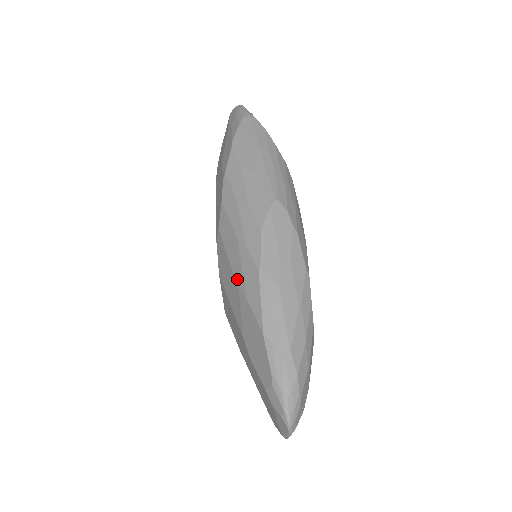
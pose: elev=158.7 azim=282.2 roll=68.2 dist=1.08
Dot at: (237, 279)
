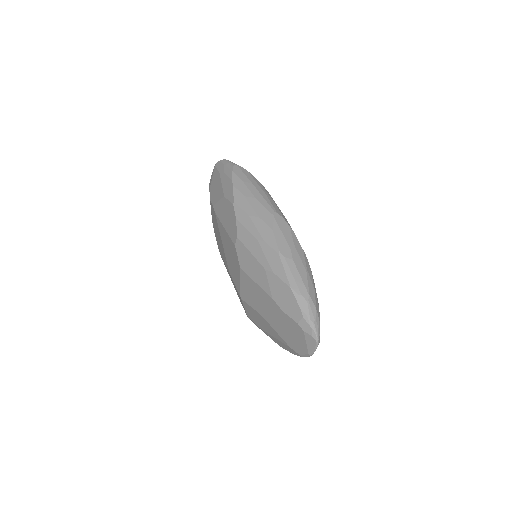
Dot at: (262, 263)
